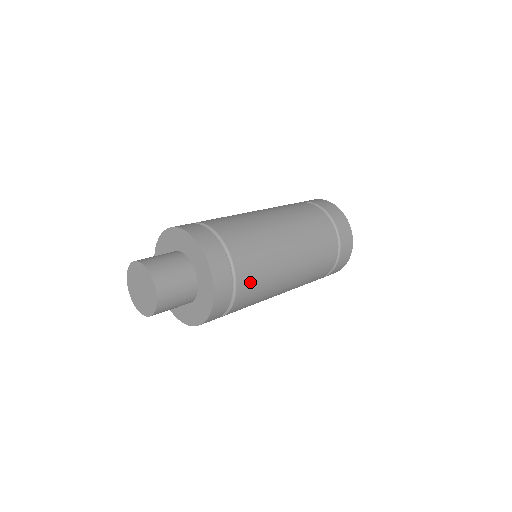
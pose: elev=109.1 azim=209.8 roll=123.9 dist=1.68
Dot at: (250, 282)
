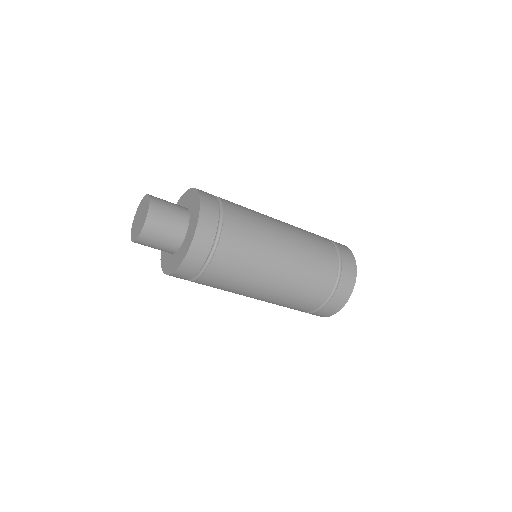
Dot at: (206, 285)
